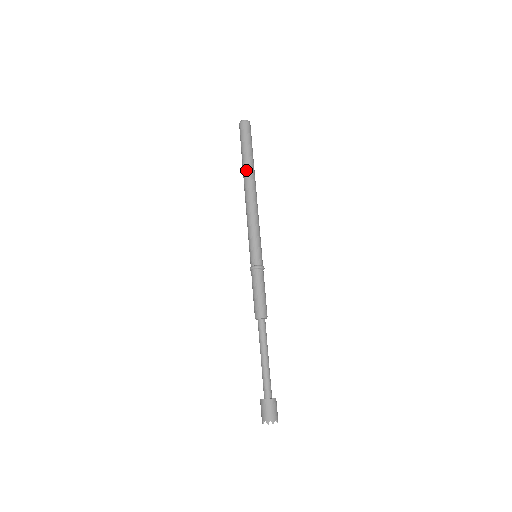
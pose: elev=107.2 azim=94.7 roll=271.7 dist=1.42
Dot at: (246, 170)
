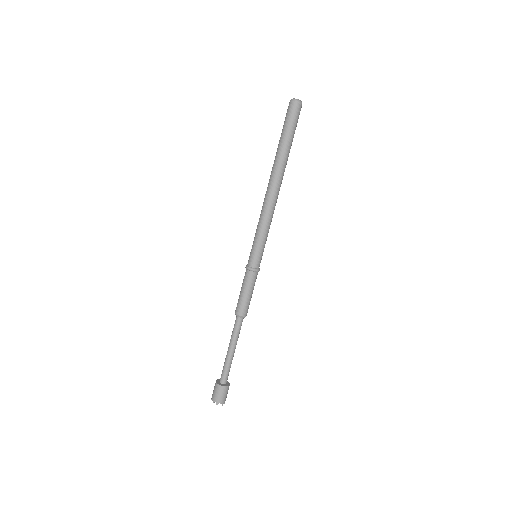
Dot at: (275, 162)
